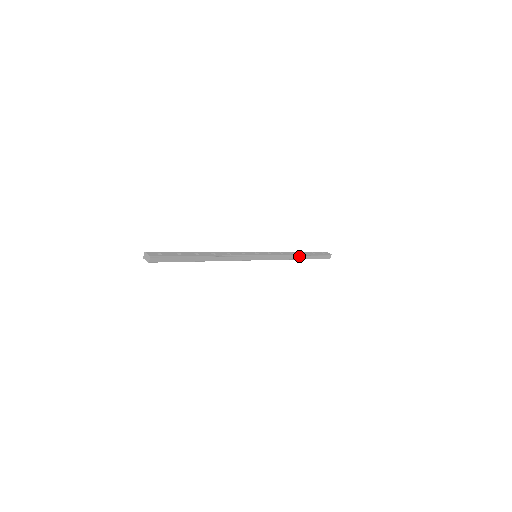
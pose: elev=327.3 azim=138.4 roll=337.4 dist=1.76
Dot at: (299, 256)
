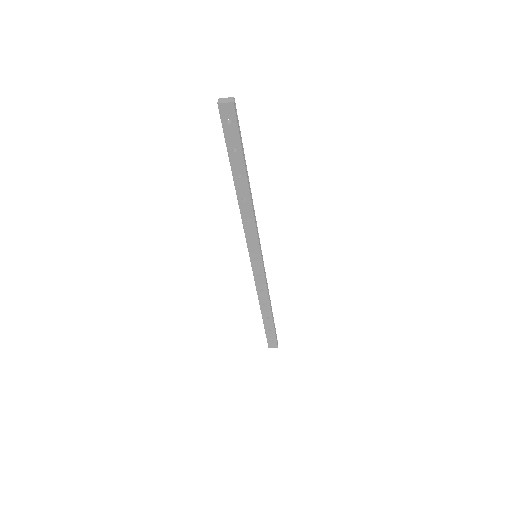
Dot at: occluded
